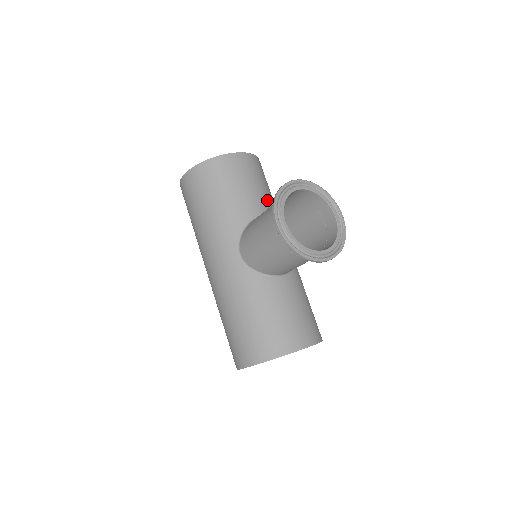
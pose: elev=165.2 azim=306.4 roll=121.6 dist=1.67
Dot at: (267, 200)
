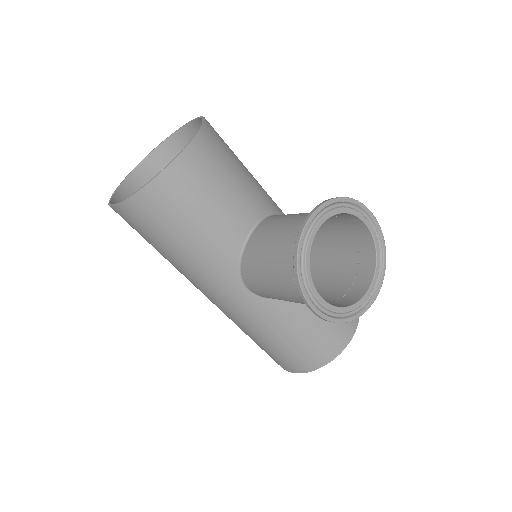
Dot at: (248, 194)
